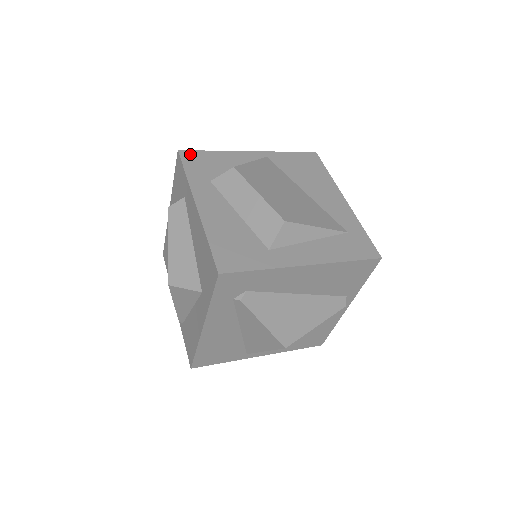
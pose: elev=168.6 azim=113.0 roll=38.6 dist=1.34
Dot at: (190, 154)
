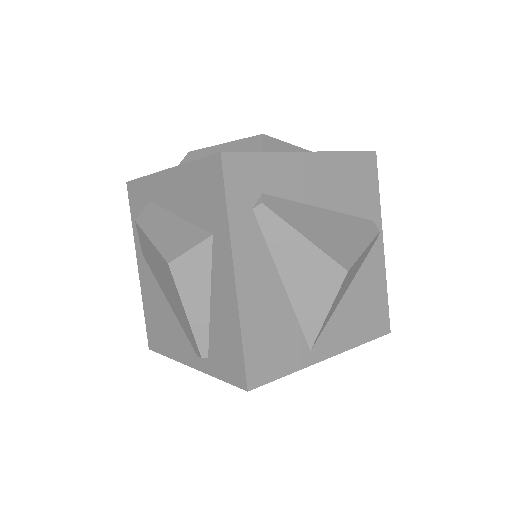
Dot at: occluded
